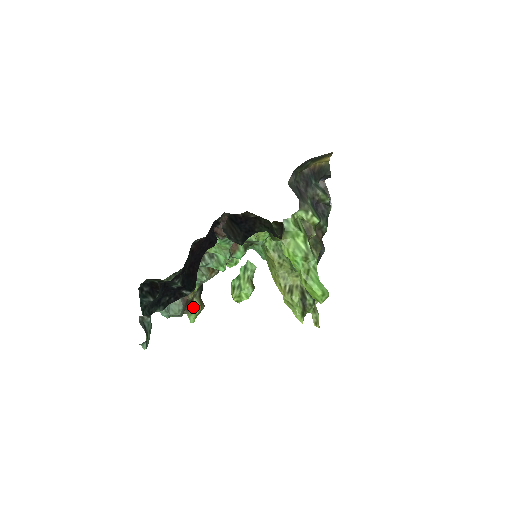
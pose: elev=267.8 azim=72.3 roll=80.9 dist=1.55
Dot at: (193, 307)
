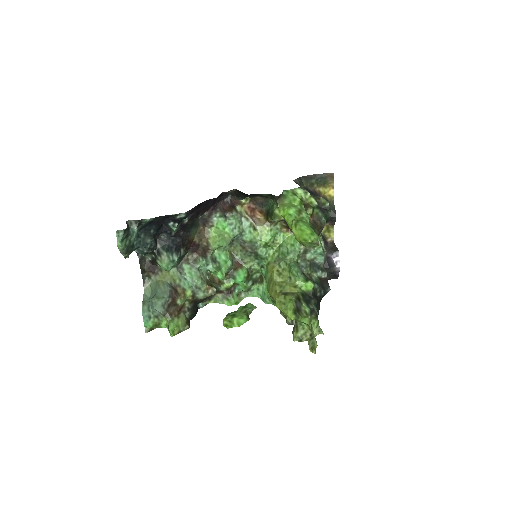
Dot at: (178, 318)
